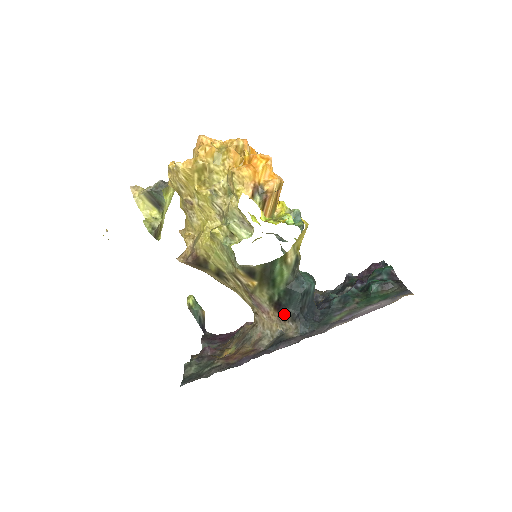
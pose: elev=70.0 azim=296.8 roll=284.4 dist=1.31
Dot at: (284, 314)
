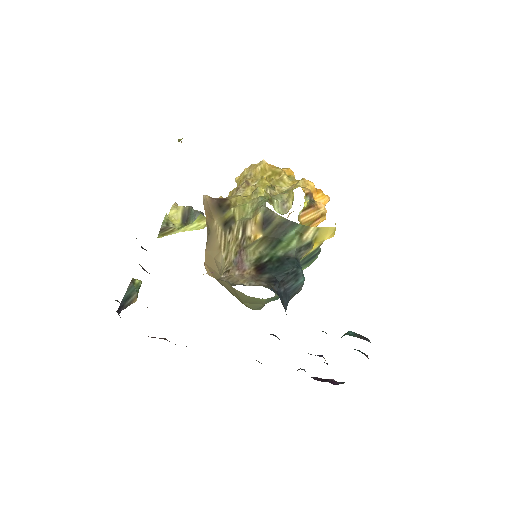
Dot at: (261, 275)
